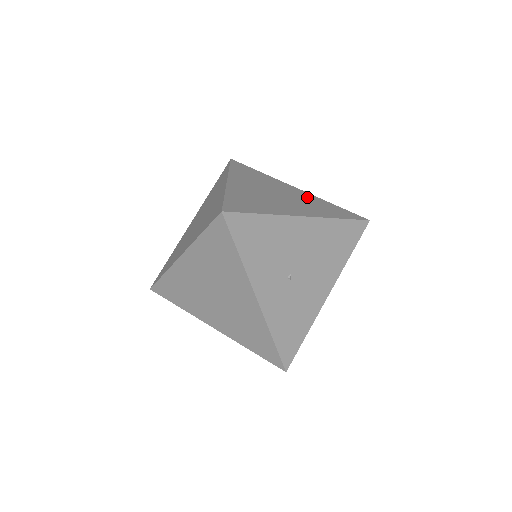
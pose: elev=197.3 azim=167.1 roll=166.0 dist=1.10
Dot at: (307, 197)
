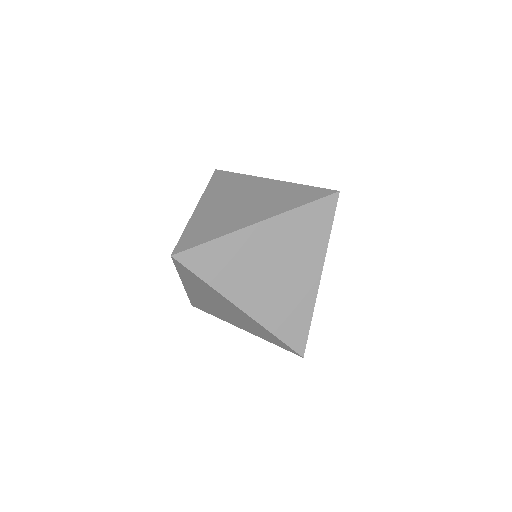
Dot at: occluded
